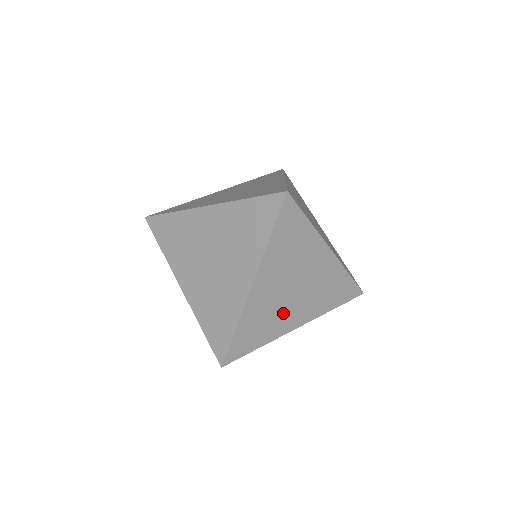
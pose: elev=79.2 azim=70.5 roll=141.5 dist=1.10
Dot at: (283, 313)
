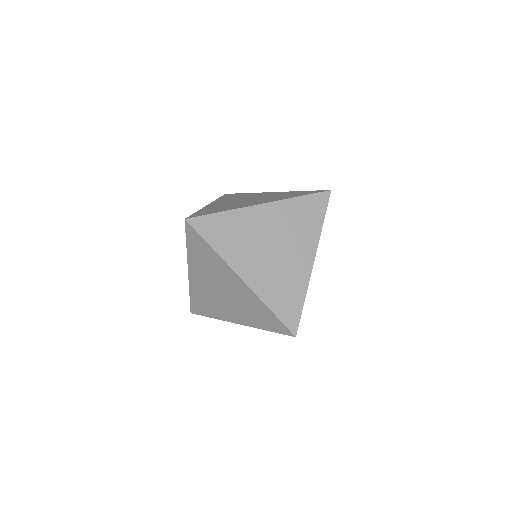
Dot at: occluded
